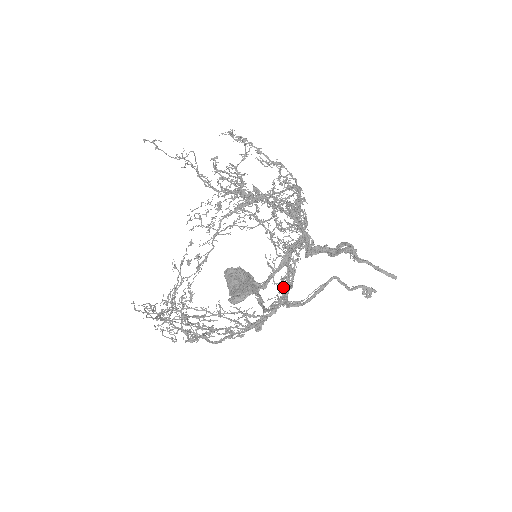
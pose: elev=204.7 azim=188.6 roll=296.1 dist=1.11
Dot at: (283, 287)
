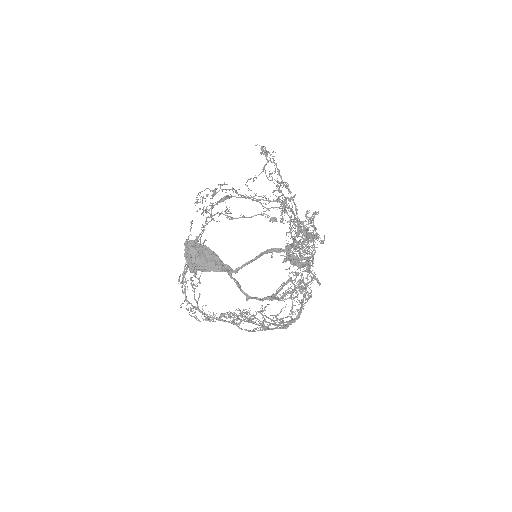
Dot at: (303, 299)
